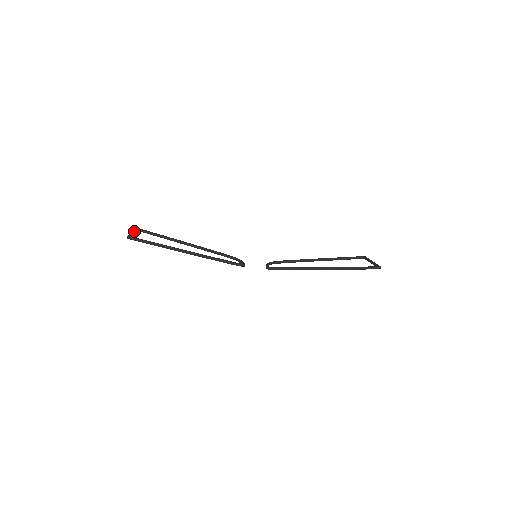
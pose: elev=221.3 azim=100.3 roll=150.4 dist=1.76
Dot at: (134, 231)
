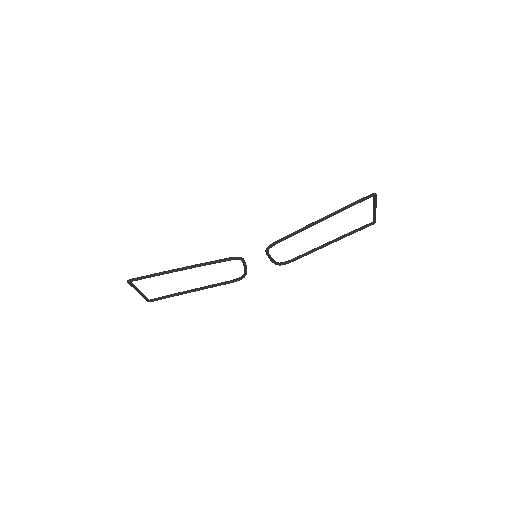
Dot at: (140, 291)
